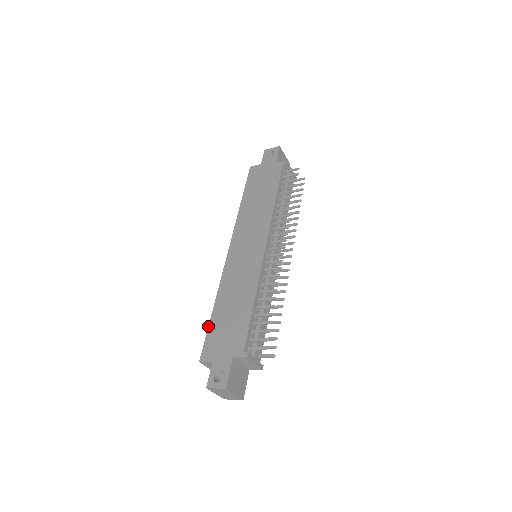
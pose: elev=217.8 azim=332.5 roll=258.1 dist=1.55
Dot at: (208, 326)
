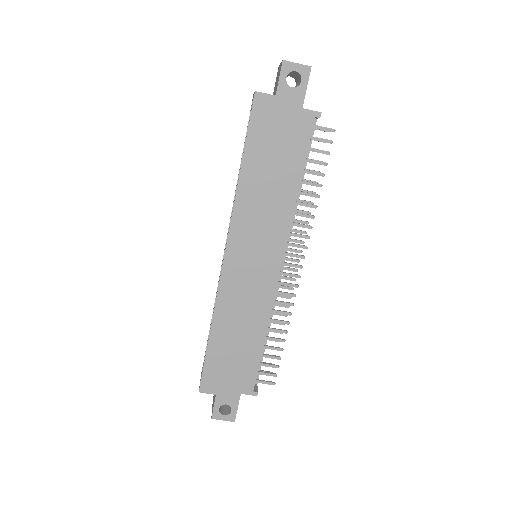
Dot at: (205, 355)
